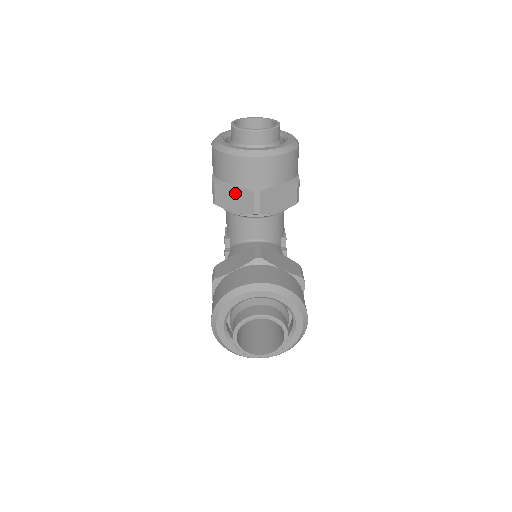
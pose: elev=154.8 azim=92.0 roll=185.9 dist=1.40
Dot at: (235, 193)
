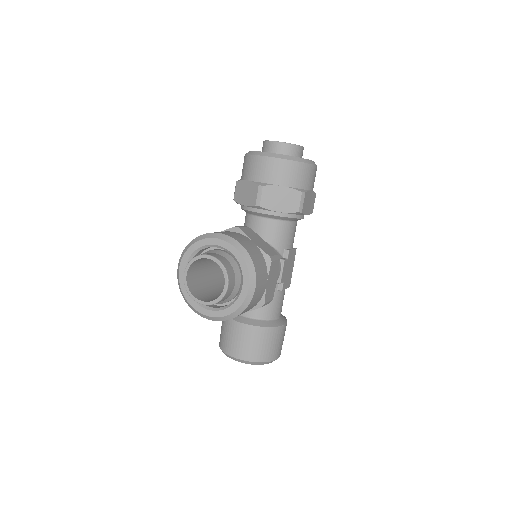
Dot at: (247, 188)
